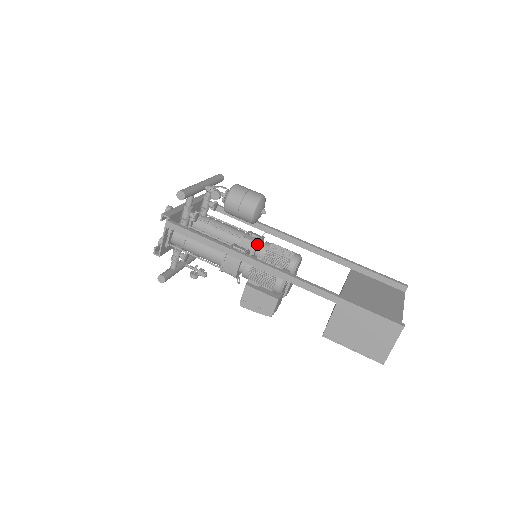
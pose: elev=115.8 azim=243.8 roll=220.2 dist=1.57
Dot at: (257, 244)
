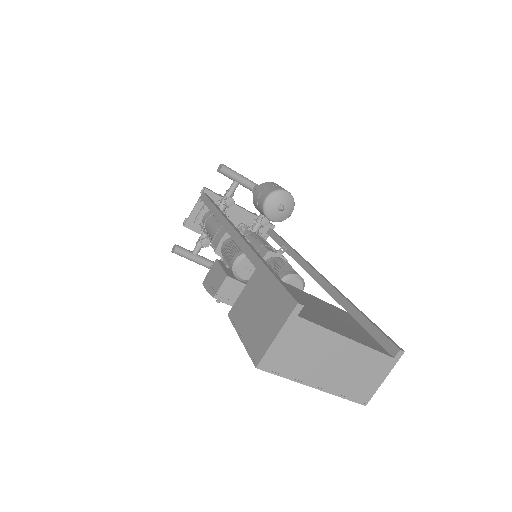
Dot at: (268, 252)
